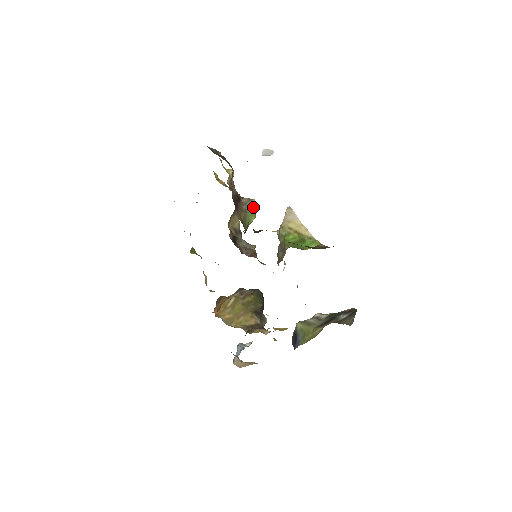
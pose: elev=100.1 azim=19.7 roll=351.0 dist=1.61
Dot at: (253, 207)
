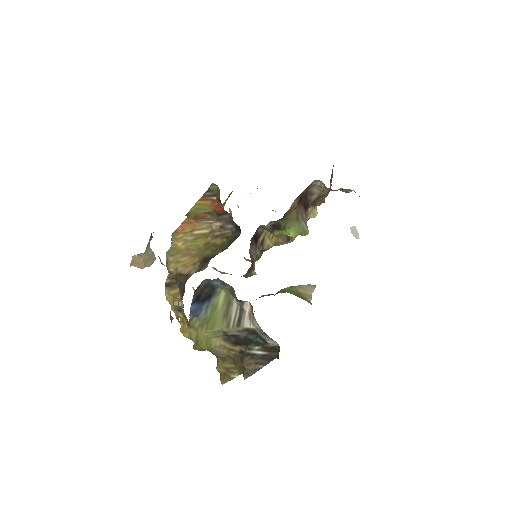
Dot at: (303, 231)
